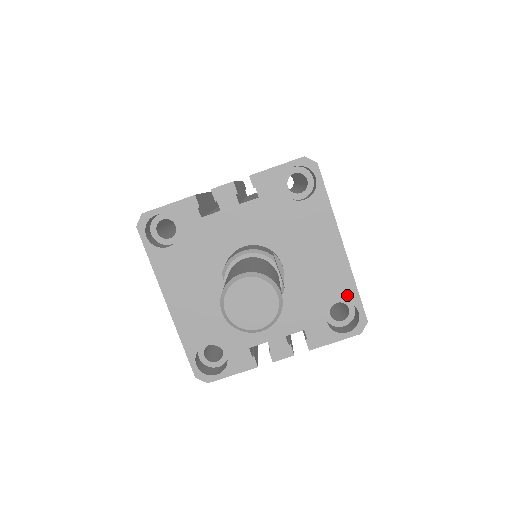
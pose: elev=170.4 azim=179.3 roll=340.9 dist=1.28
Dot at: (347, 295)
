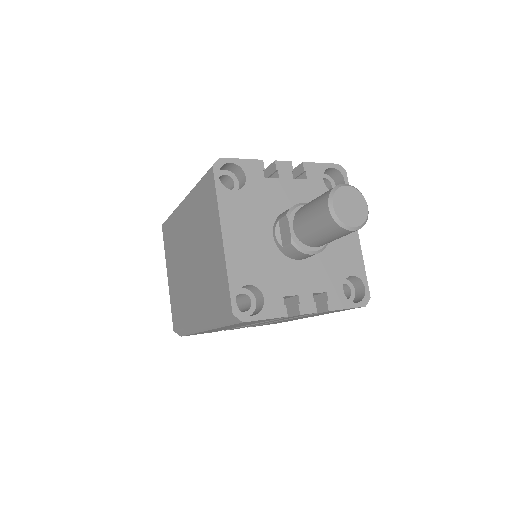
Dot at: (358, 272)
